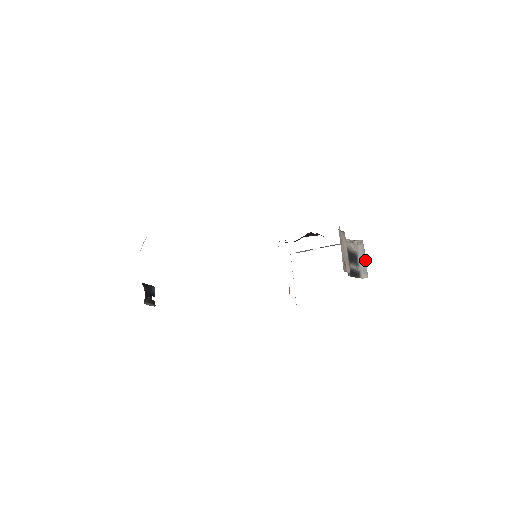
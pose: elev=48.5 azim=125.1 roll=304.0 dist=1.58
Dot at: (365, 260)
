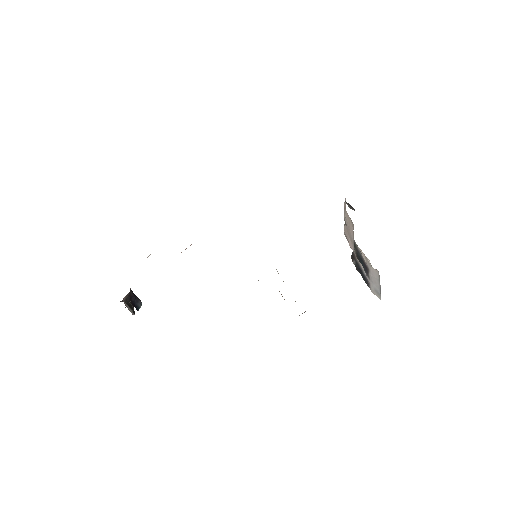
Dot at: (379, 285)
